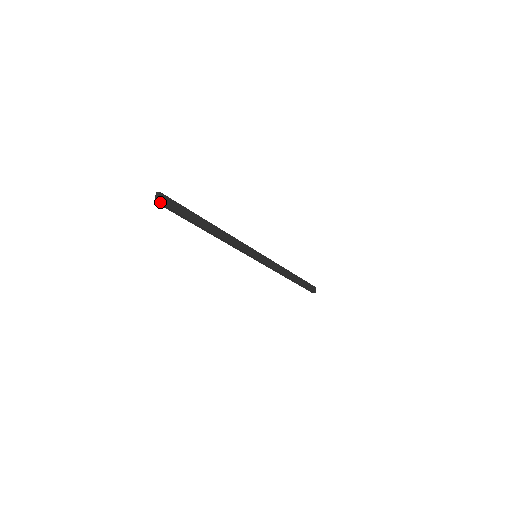
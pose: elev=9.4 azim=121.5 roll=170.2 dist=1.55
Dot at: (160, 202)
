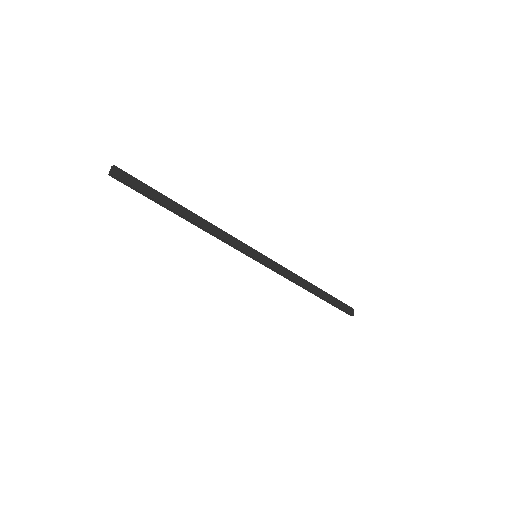
Dot at: (114, 174)
